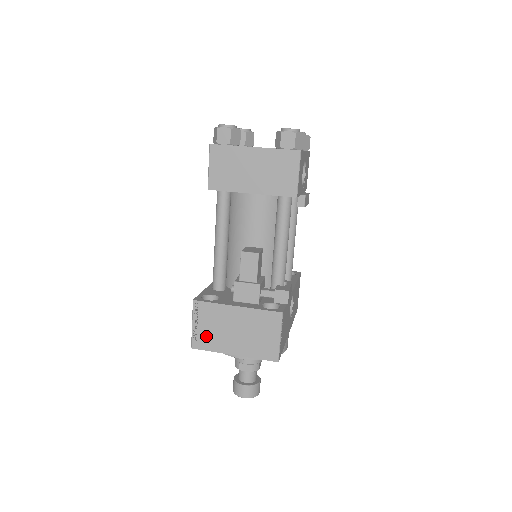
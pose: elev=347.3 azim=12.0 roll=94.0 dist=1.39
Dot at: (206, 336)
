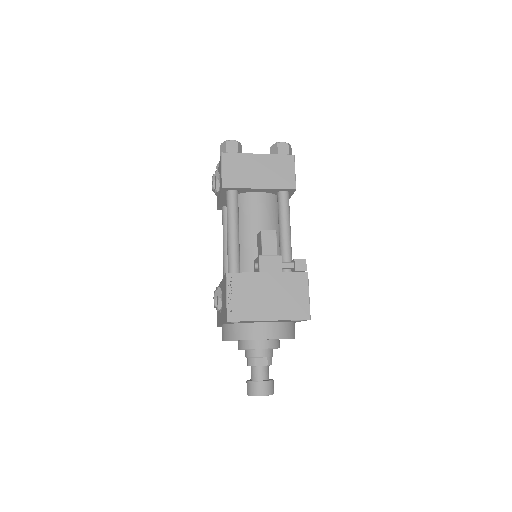
Dot at: (241, 306)
